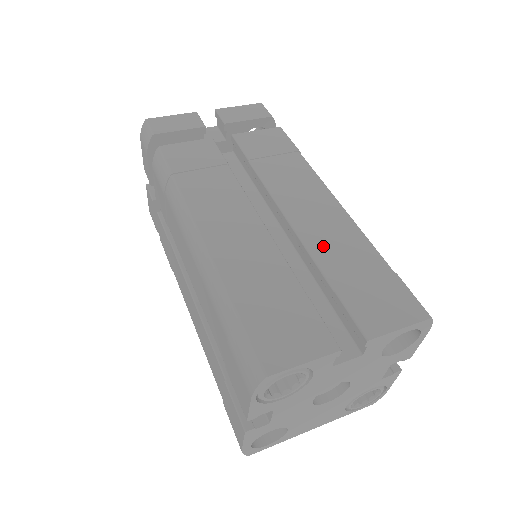
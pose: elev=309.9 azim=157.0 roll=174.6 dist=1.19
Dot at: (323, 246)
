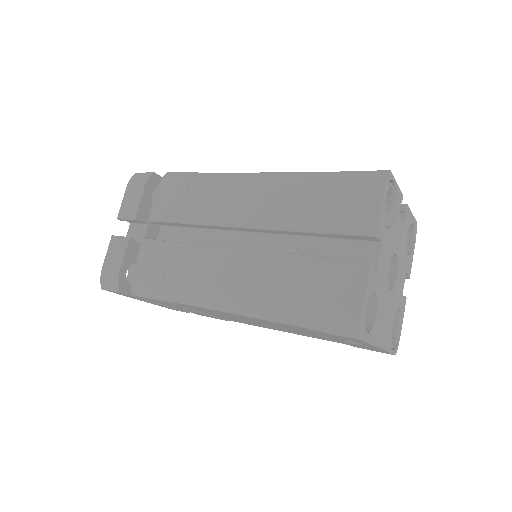
Dot at: occluded
